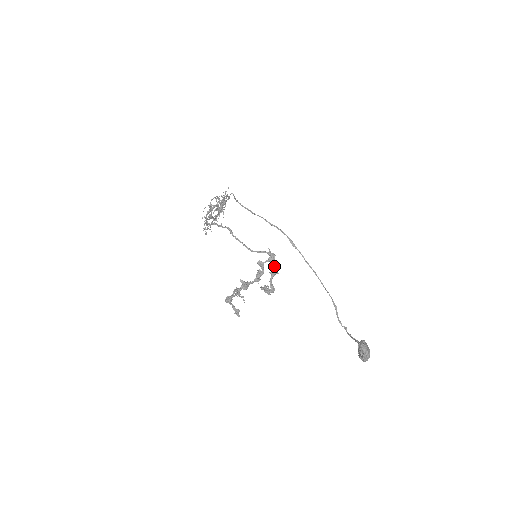
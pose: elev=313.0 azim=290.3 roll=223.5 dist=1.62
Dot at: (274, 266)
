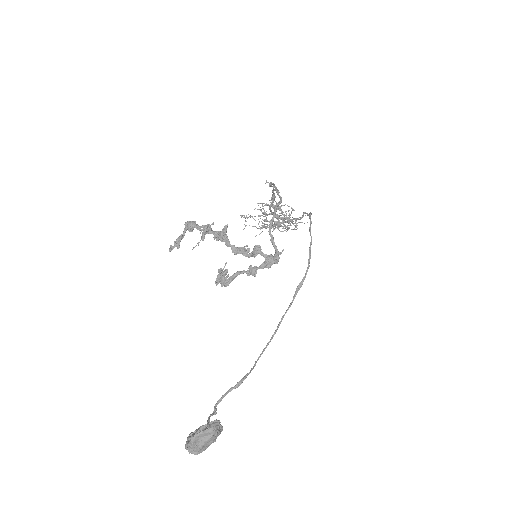
Dot at: (263, 266)
